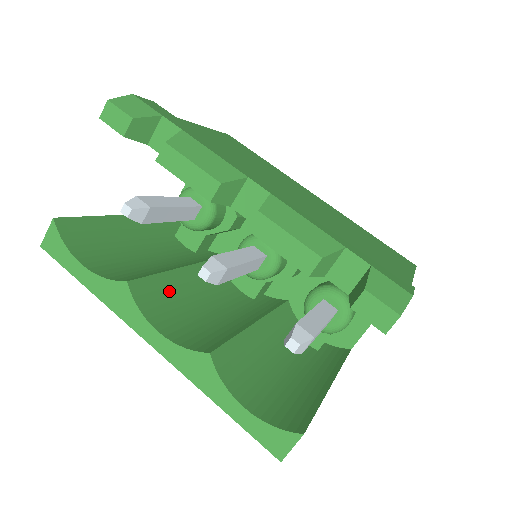
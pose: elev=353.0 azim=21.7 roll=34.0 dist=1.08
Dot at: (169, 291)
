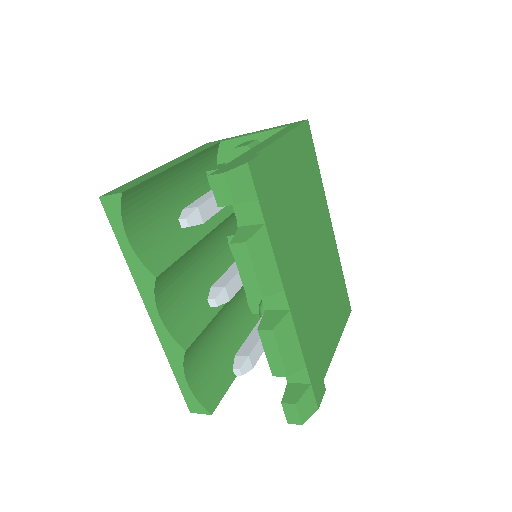
Dot at: (180, 269)
